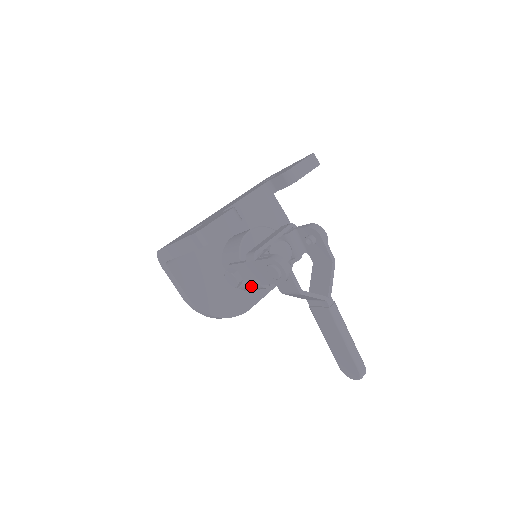
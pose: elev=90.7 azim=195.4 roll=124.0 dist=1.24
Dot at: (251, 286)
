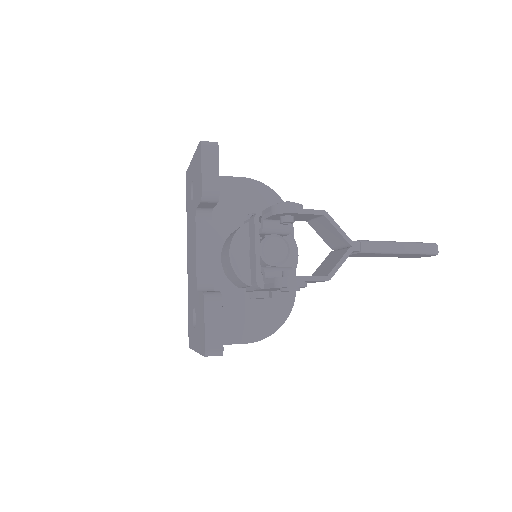
Dot at: occluded
